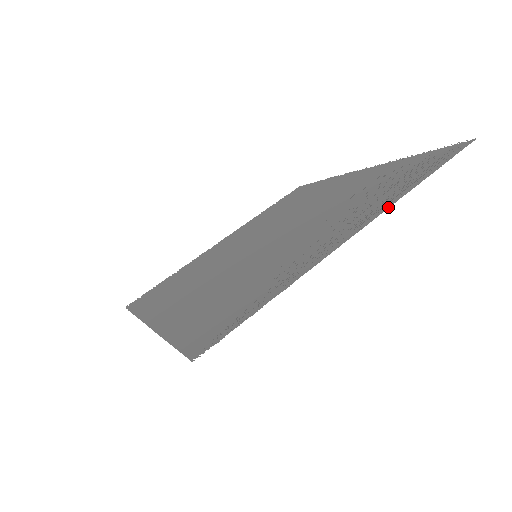
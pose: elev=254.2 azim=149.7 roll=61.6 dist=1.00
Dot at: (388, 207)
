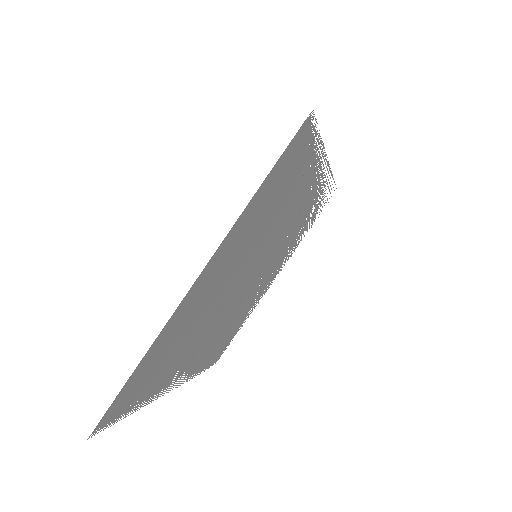
Dot at: occluded
